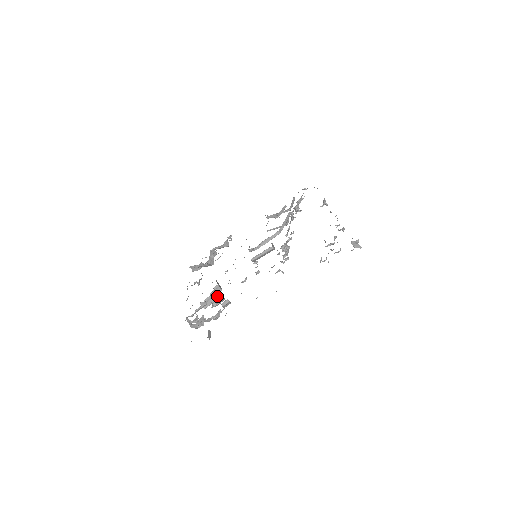
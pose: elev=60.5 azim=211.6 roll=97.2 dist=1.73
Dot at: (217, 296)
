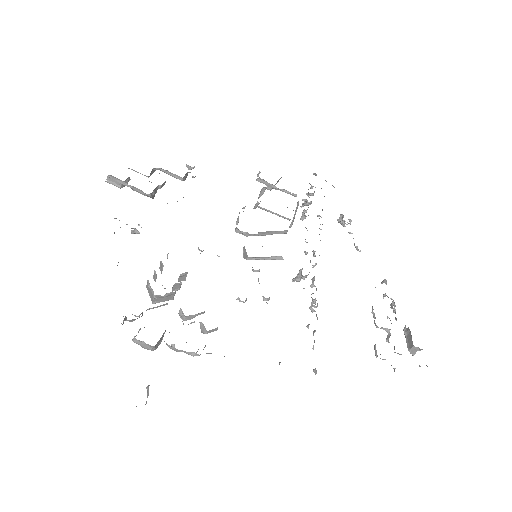
Dot at: (178, 289)
